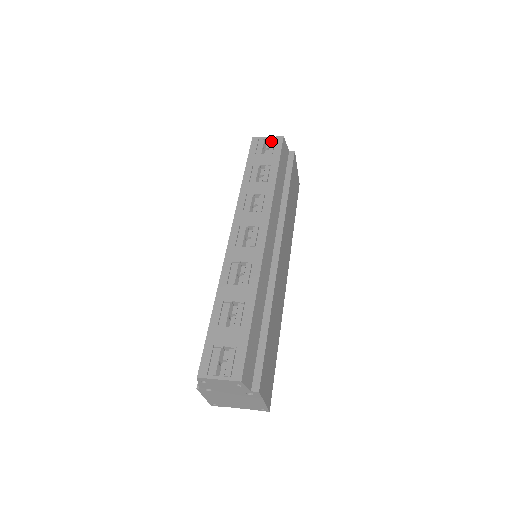
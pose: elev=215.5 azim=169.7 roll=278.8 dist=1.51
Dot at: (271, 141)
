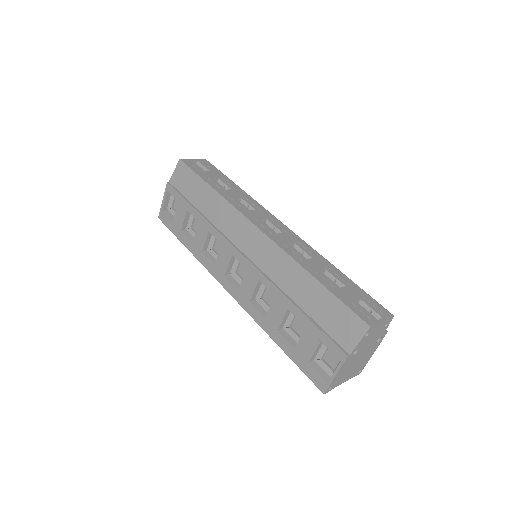
Dot at: (200, 162)
